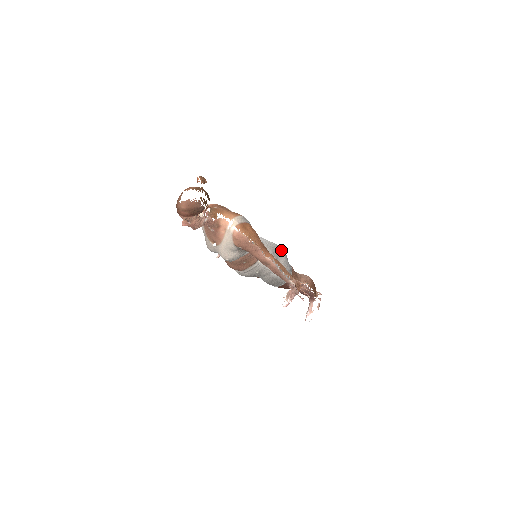
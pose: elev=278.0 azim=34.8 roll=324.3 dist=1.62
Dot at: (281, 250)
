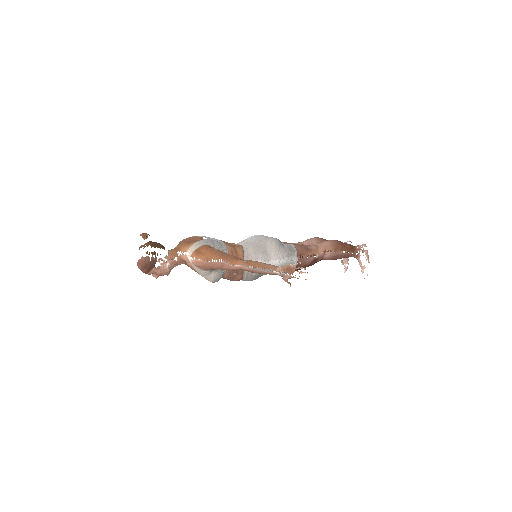
Dot at: (269, 240)
